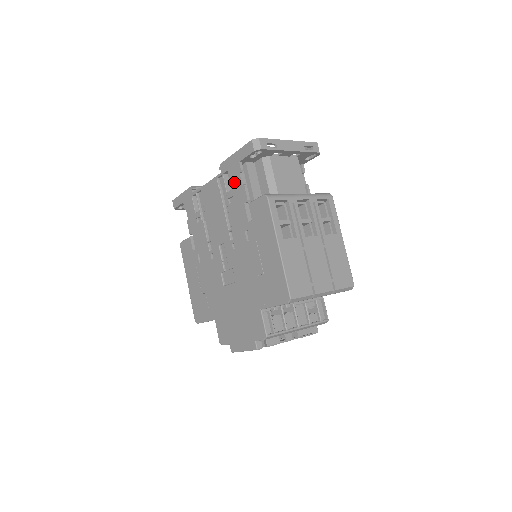
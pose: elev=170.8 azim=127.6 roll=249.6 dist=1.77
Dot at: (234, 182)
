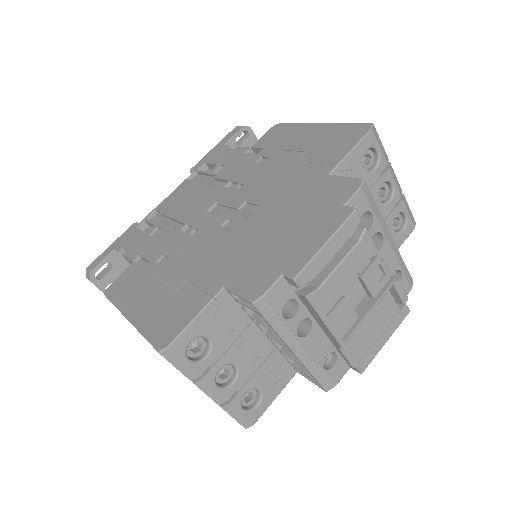
Dot at: (220, 157)
